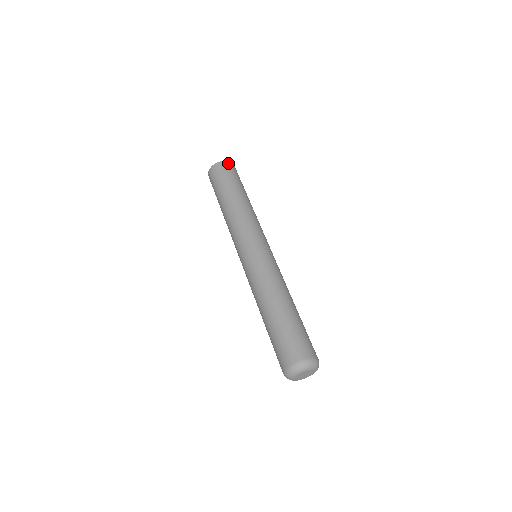
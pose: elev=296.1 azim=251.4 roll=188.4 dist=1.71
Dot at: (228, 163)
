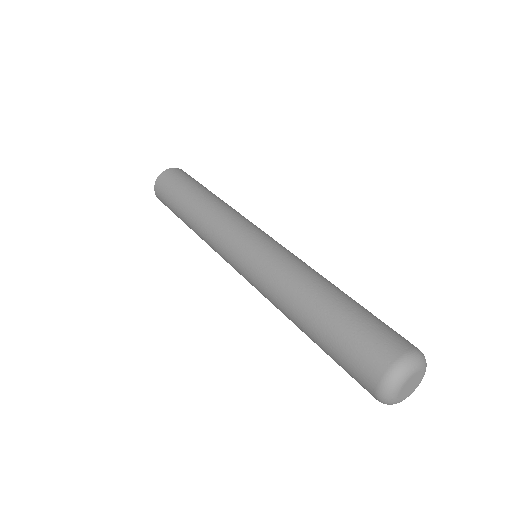
Dot at: (177, 169)
